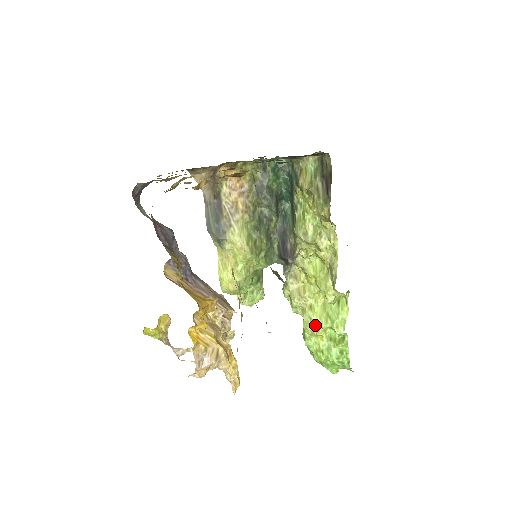
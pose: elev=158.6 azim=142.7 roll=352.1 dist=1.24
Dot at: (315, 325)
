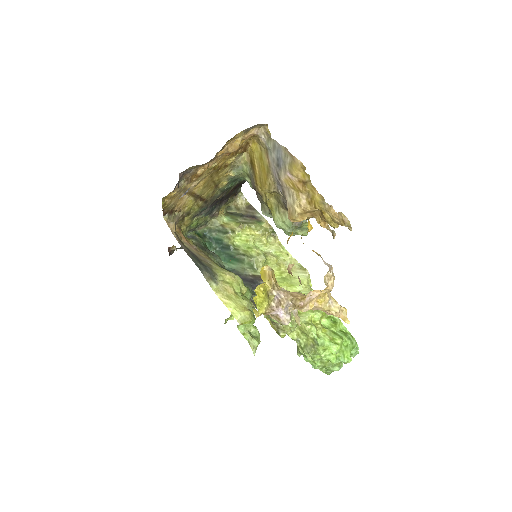
Dot at: (312, 323)
